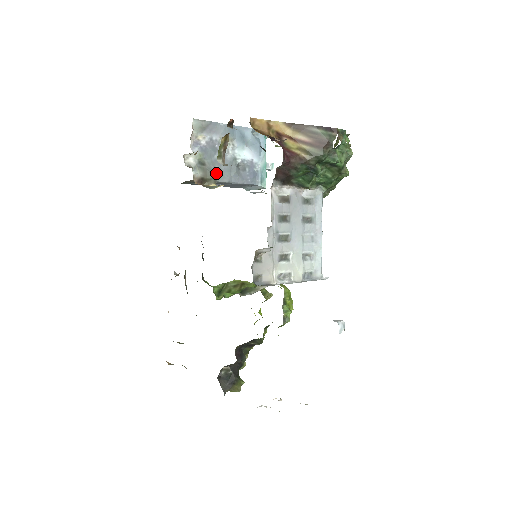
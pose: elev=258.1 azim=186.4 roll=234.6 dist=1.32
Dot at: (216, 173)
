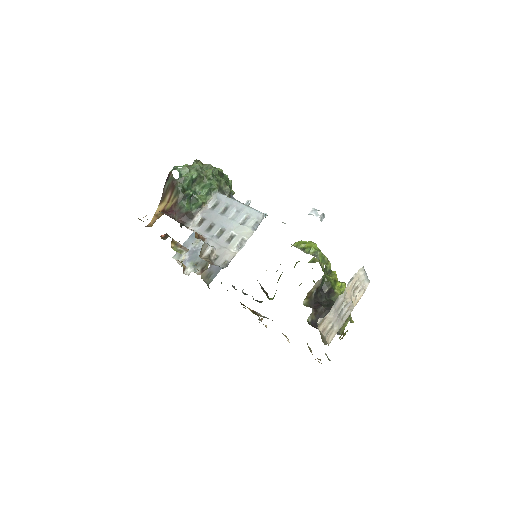
Dot at: occluded
